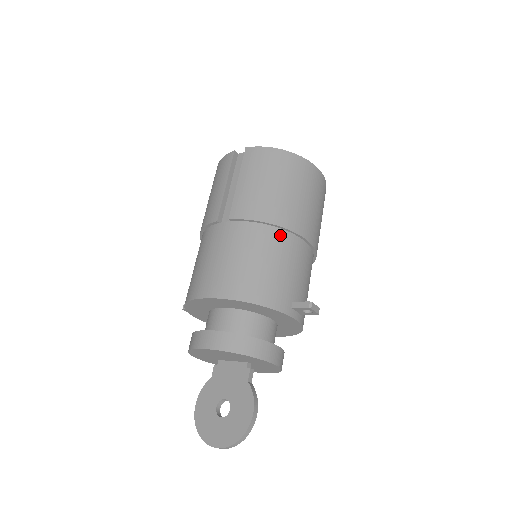
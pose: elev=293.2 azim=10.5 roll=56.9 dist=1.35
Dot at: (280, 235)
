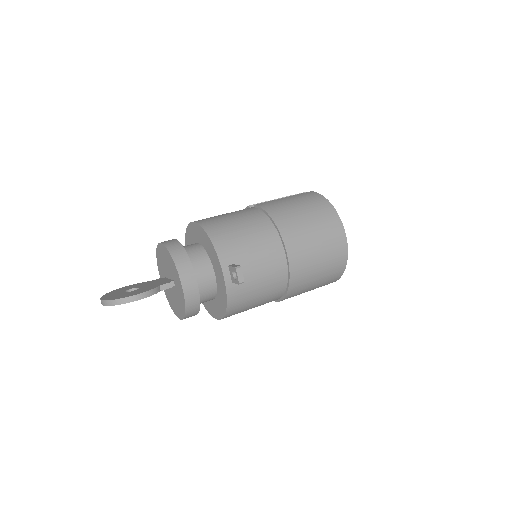
Dot at: (271, 229)
